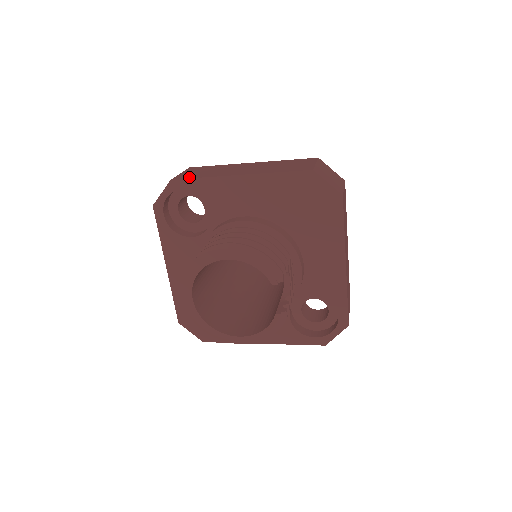
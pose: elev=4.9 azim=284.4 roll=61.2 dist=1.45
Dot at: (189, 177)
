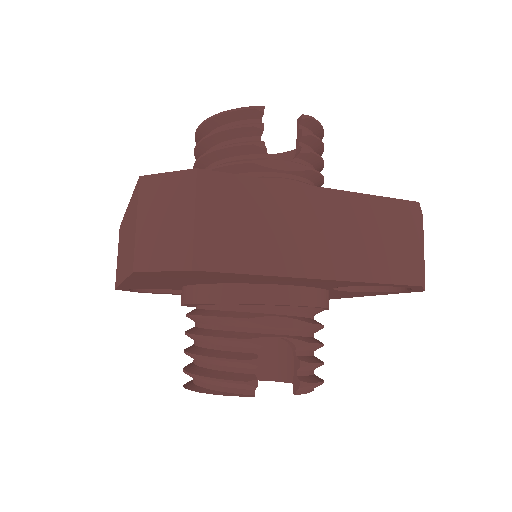
Dot at: (116, 283)
